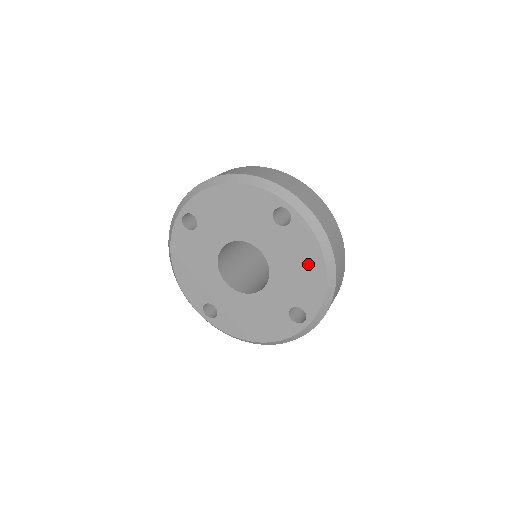
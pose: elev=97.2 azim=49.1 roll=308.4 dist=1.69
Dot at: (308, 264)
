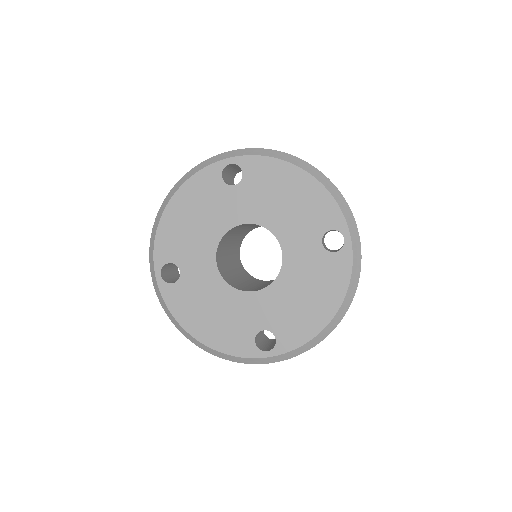
Dot at: (320, 301)
